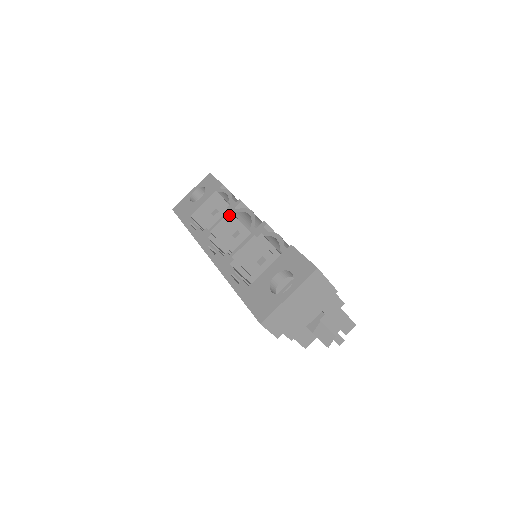
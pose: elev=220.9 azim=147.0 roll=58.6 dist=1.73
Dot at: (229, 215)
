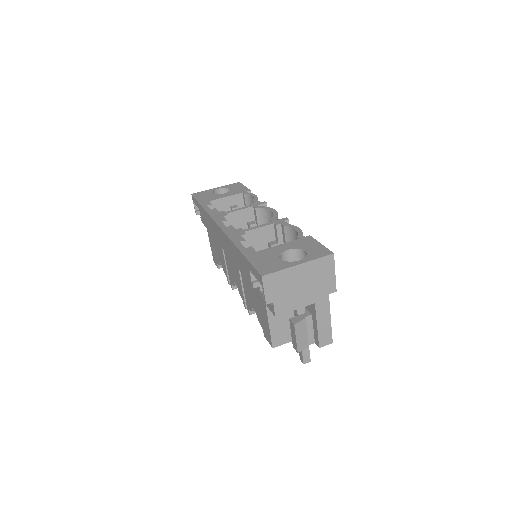
Dot at: (250, 209)
